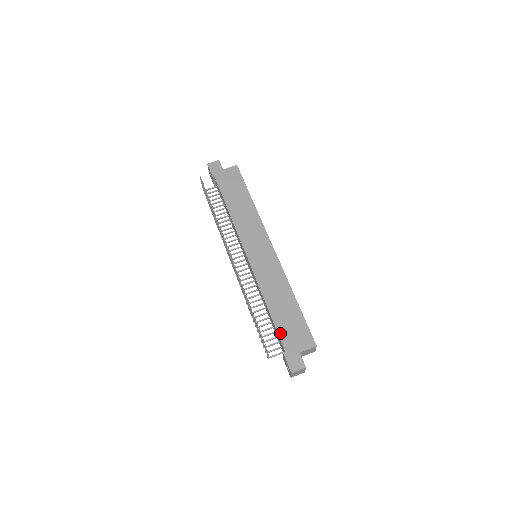
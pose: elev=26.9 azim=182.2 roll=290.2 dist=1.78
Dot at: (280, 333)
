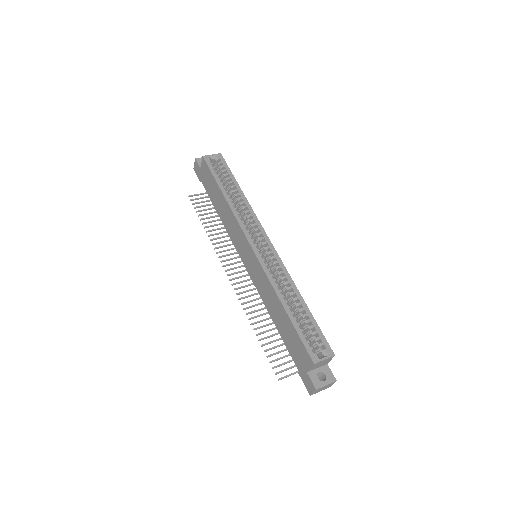
Dot at: (289, 351)
